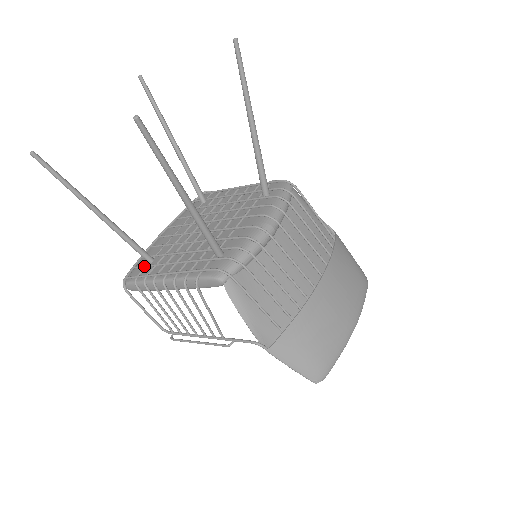
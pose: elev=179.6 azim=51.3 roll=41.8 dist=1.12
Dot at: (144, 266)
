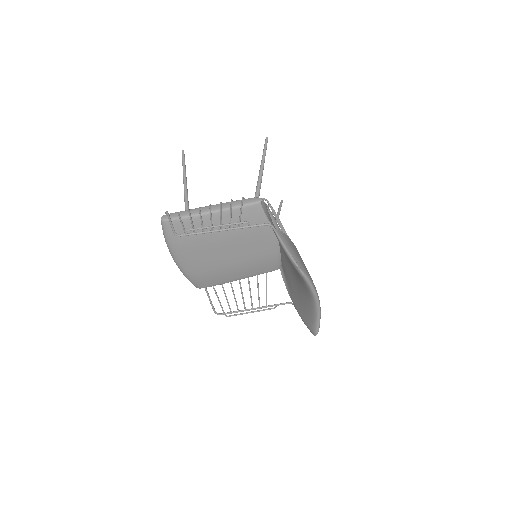
Dot at: occluded
